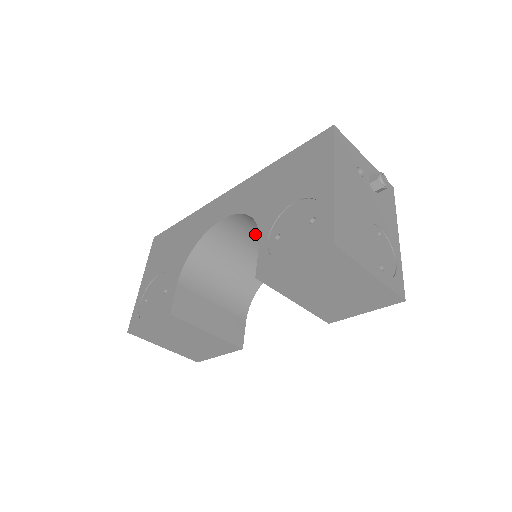
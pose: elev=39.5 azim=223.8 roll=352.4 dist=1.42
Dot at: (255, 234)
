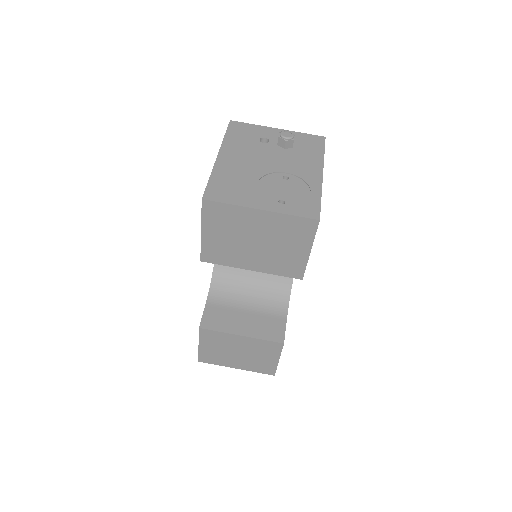
Dot at: occluded
